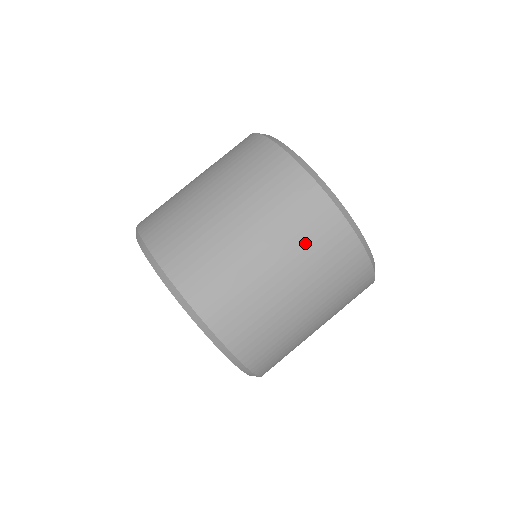
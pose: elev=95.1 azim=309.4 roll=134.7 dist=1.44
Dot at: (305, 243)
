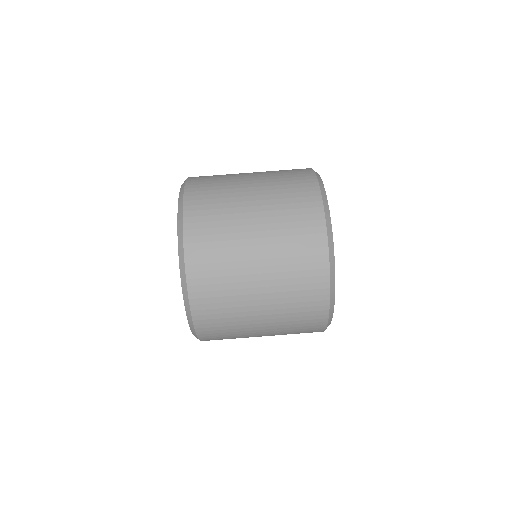
Dot at: (285, 206)
